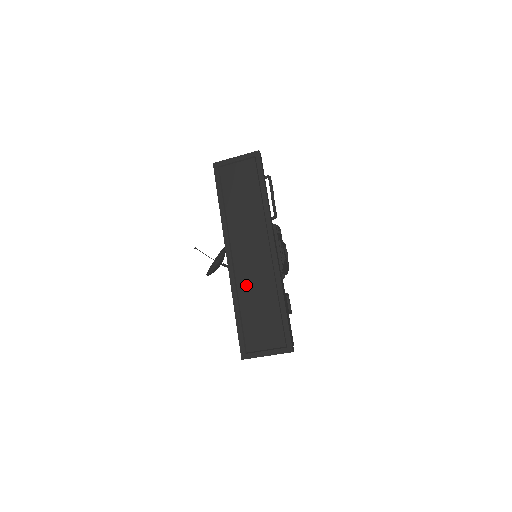
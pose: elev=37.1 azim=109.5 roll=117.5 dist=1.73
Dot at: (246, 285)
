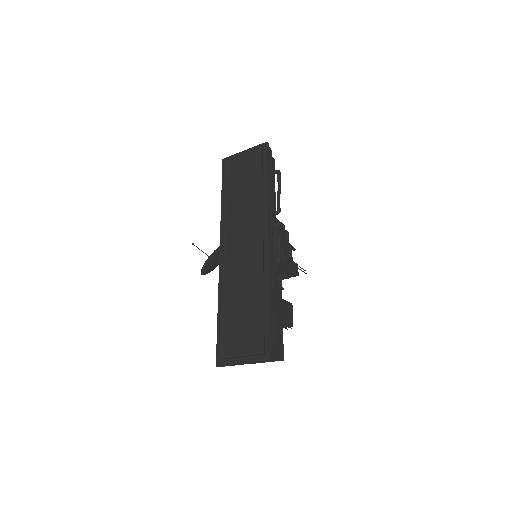
Dot at: (234, 282)
